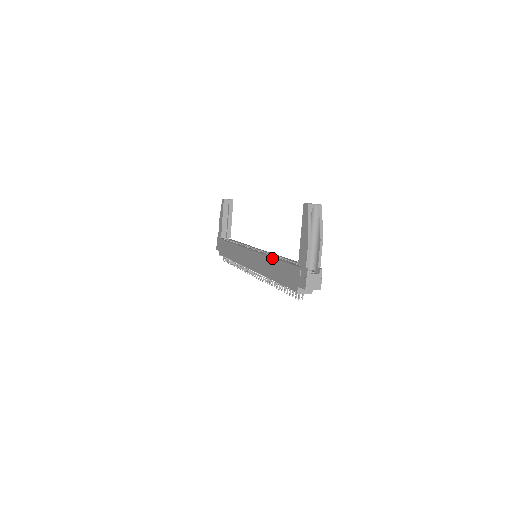
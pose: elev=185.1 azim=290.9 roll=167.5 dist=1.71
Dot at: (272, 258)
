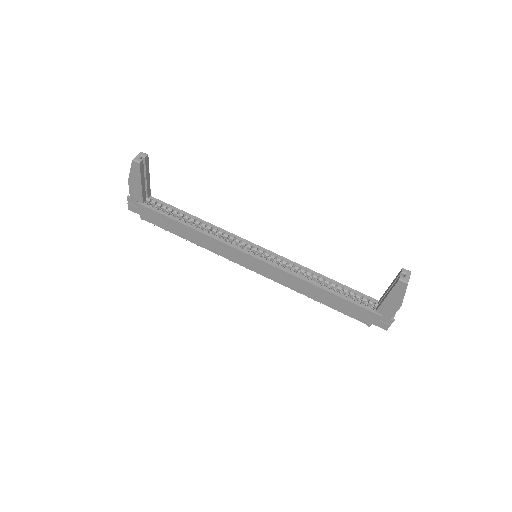
Dot at: (317, 287)
